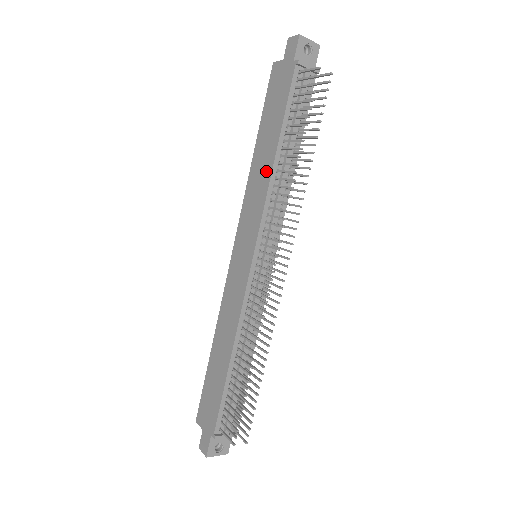
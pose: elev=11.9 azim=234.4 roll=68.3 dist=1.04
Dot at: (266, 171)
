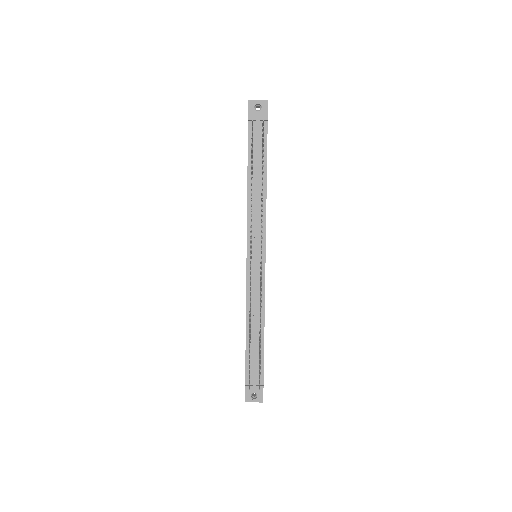
Dot at: occluded
